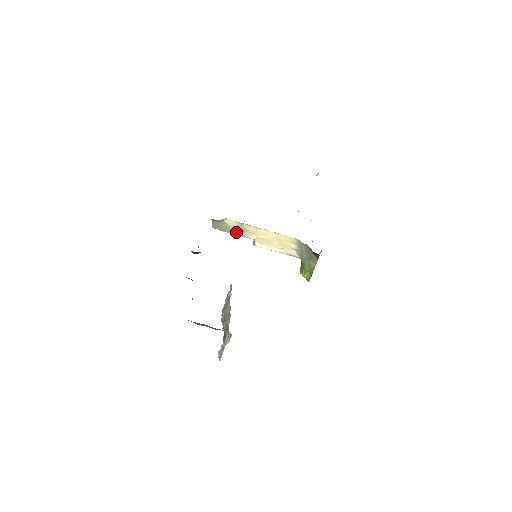
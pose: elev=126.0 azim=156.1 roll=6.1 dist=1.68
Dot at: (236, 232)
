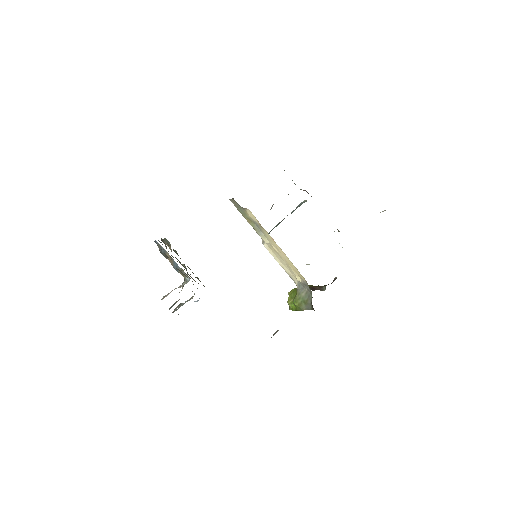
Dot at: (252, 223)
